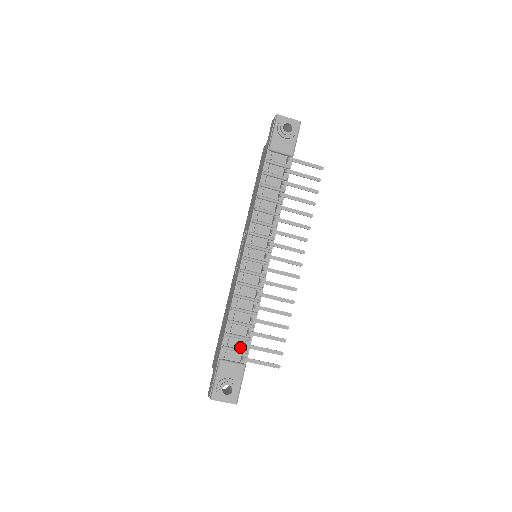
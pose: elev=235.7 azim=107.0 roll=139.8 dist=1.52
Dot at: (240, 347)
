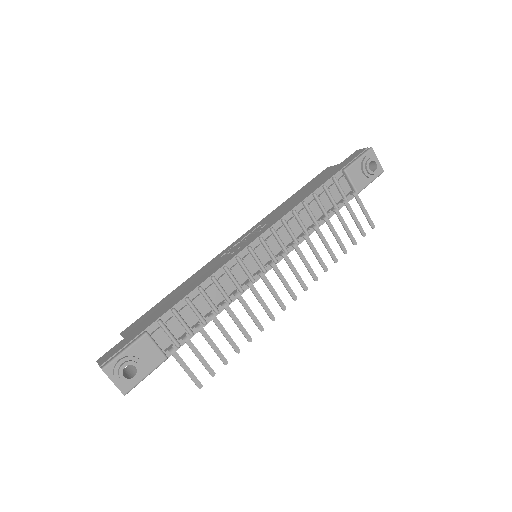
Dot at: (176, 335)
